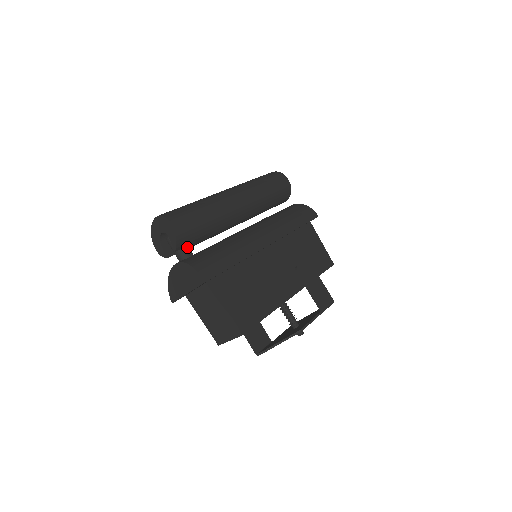
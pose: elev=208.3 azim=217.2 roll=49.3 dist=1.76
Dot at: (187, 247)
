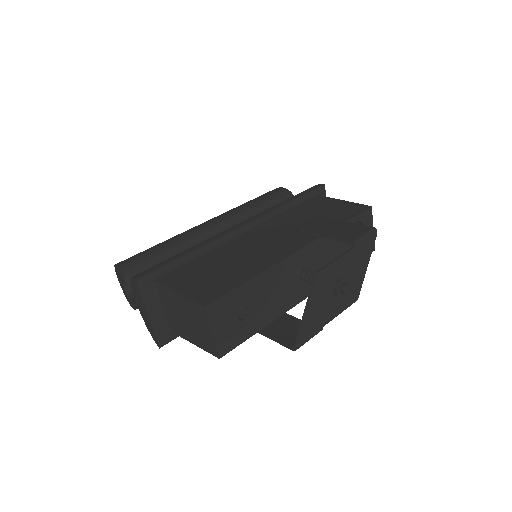
Dot at: occluded
